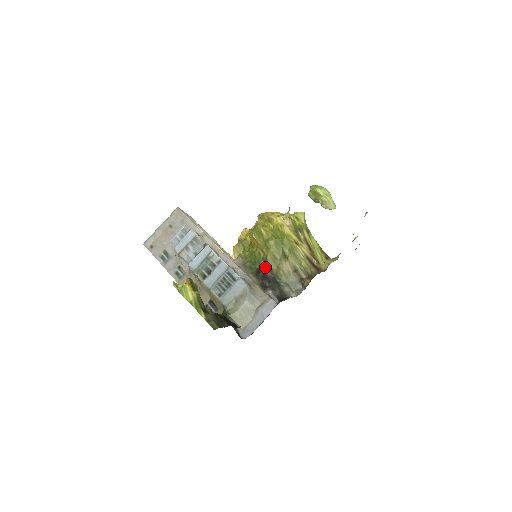
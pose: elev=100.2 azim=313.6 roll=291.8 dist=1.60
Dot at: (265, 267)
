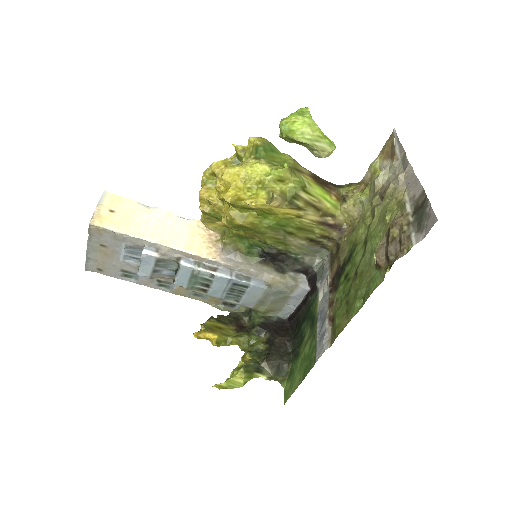
Dot at: (269, 250)
